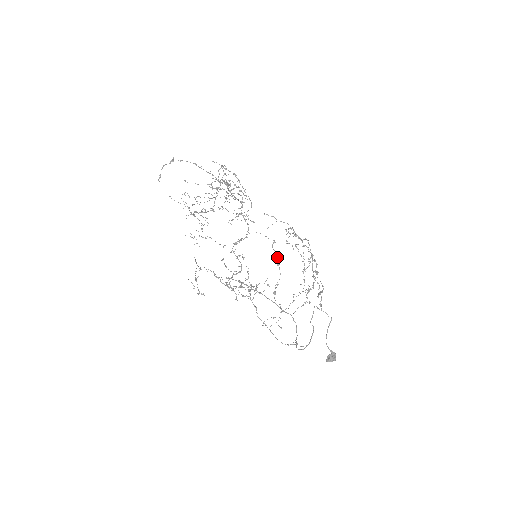
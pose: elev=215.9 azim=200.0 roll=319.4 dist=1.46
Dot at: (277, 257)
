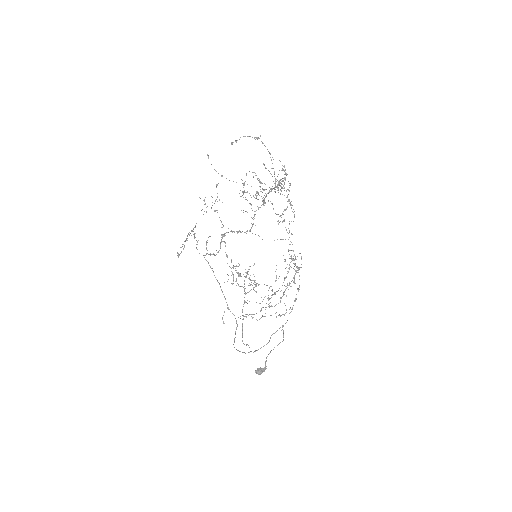
Dot at: occluded
